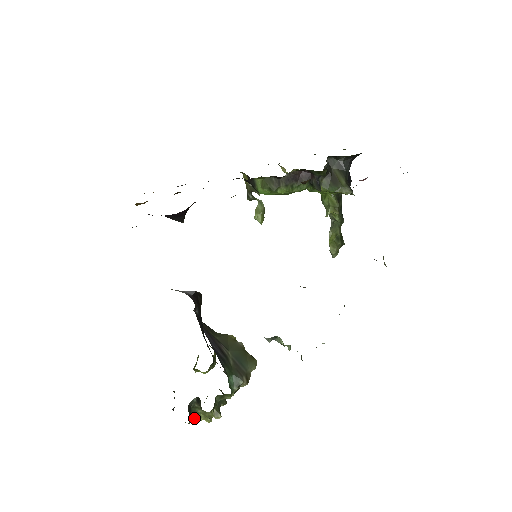
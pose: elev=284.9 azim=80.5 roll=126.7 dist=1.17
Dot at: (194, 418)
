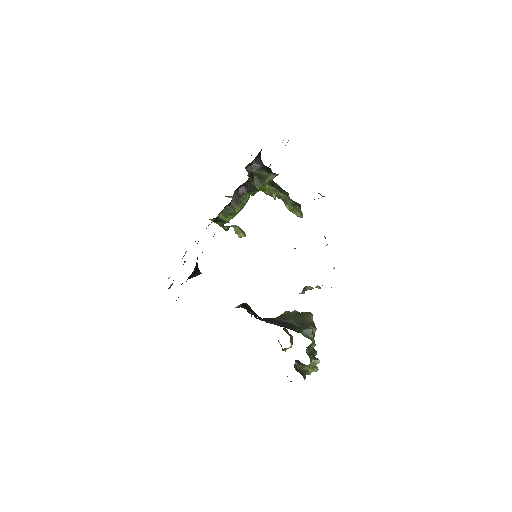
Dot at: (305, 374)
